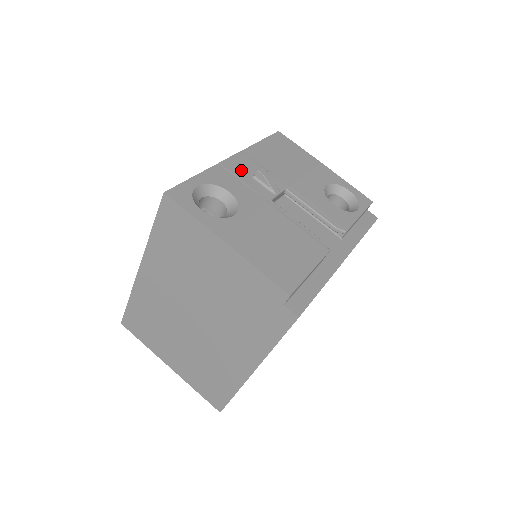
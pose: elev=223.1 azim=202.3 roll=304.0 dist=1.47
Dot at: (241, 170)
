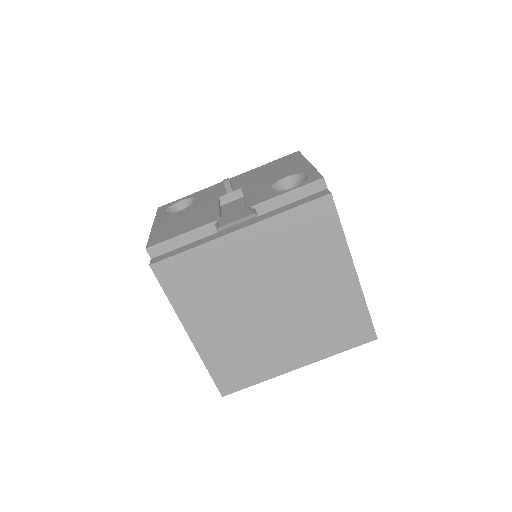
Dot at: (223, 185)
